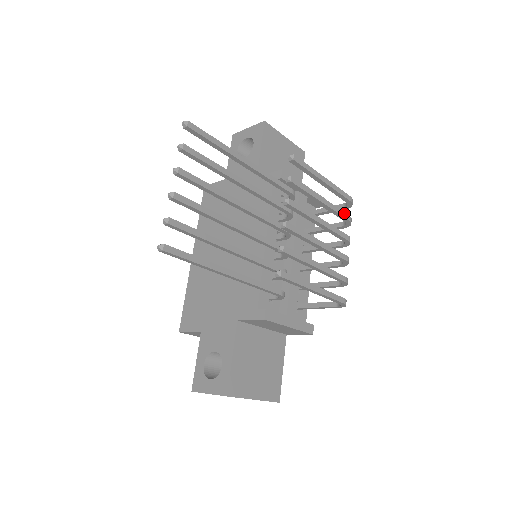
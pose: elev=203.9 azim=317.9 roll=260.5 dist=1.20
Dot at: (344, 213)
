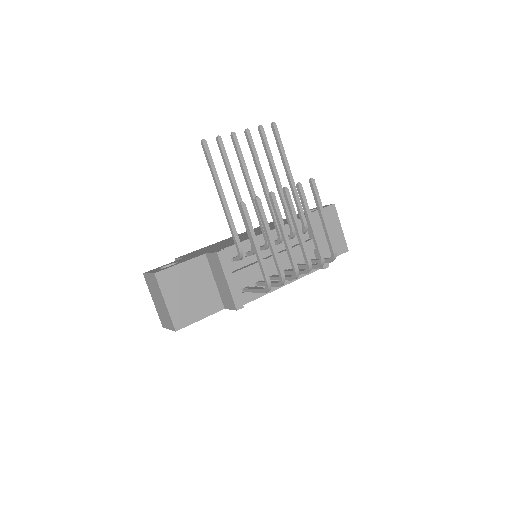
Dot at: (321, 248)
